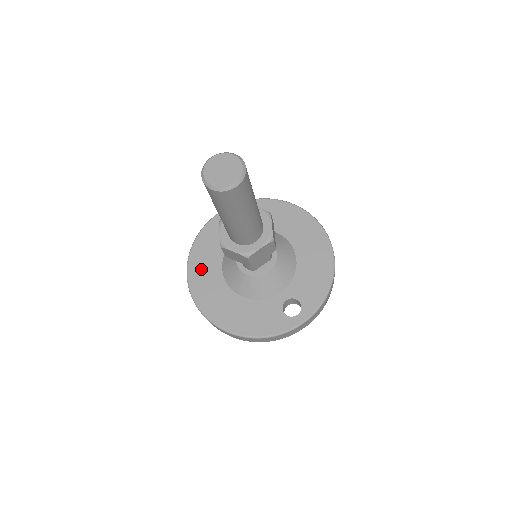
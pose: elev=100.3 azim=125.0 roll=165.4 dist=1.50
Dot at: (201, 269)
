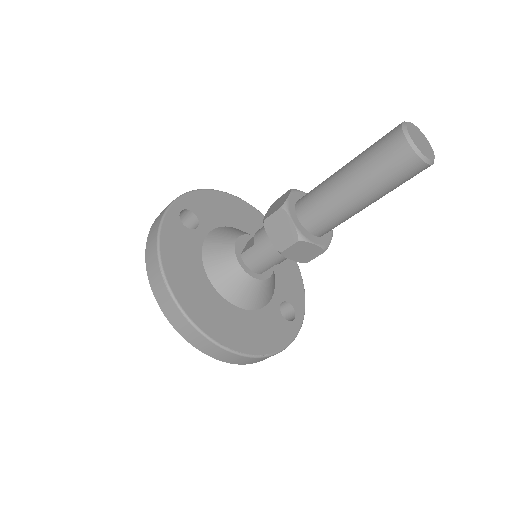
Dot at: (185, 281)
